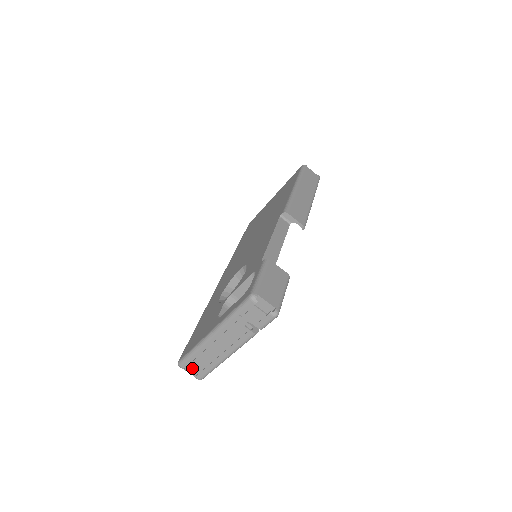
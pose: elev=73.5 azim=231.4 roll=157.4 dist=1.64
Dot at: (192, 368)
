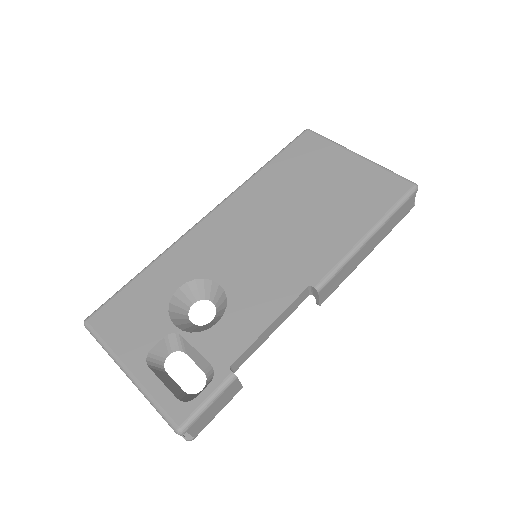
Dot at: occluded
